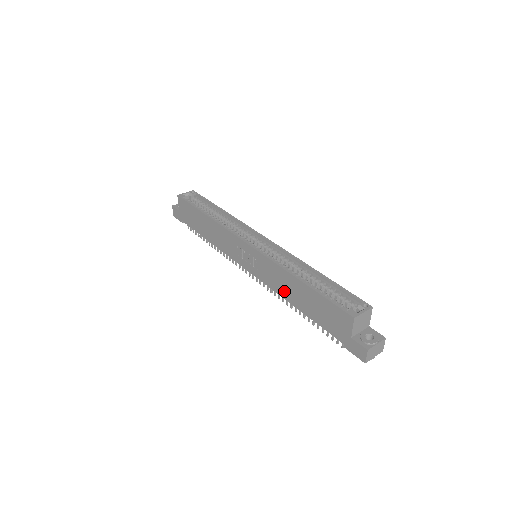
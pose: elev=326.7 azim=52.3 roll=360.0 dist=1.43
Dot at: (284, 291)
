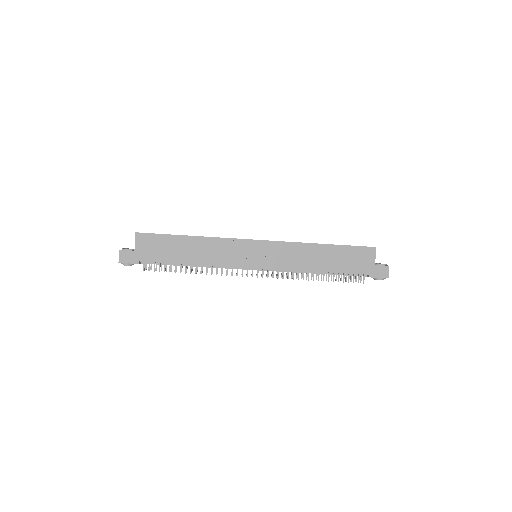
Dot at: (305, 263)
